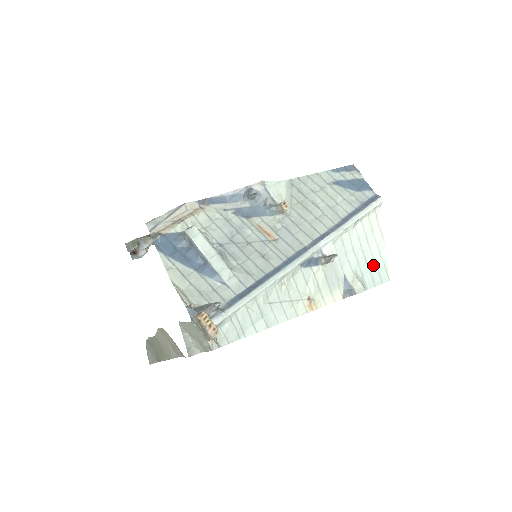
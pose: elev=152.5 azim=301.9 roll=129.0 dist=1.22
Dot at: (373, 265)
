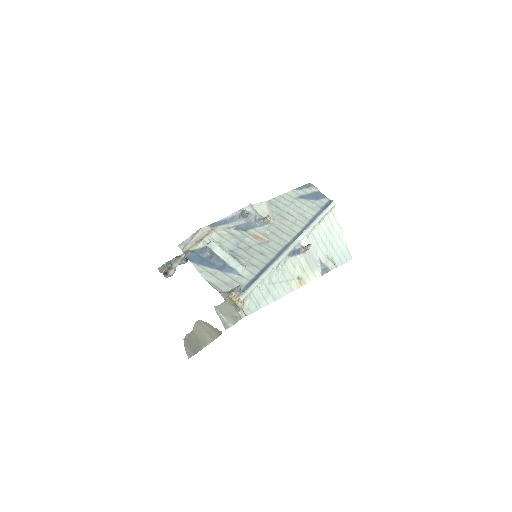
Dot at: (338, 249)
